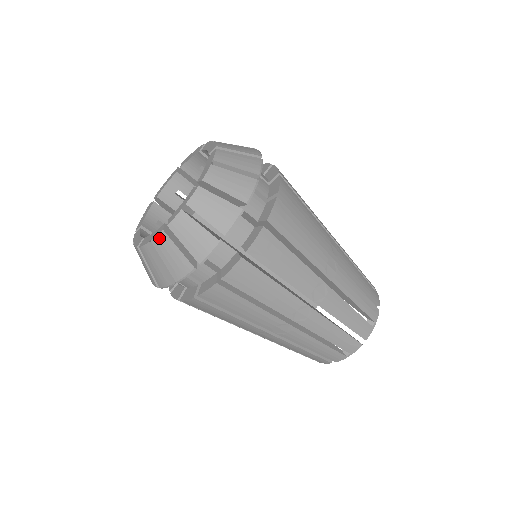
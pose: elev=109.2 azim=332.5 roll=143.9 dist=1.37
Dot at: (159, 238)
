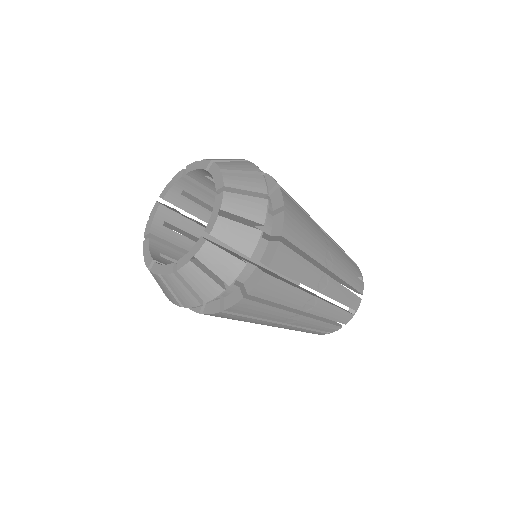
Dot at: (169, 277)
